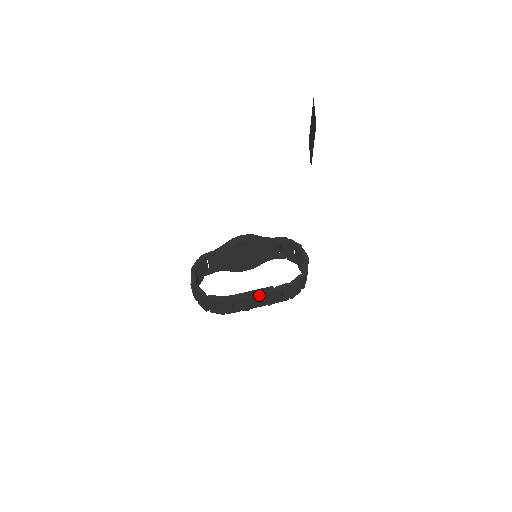
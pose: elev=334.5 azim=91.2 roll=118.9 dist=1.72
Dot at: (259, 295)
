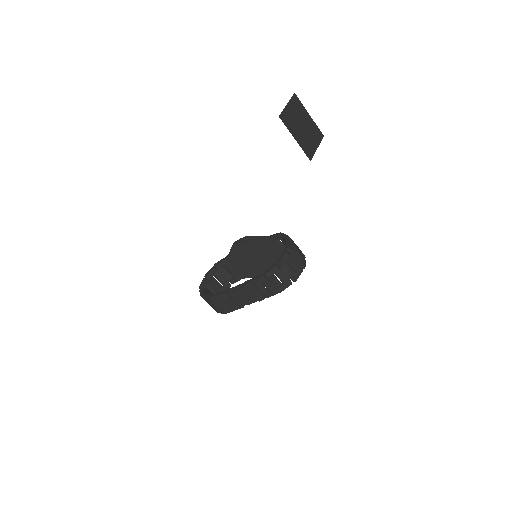
Dot at: (238, 289)
